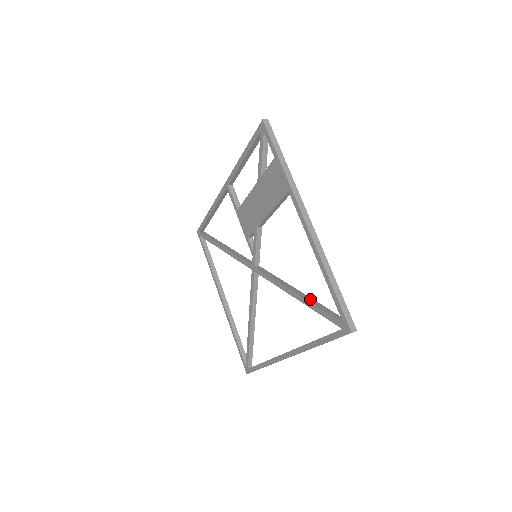
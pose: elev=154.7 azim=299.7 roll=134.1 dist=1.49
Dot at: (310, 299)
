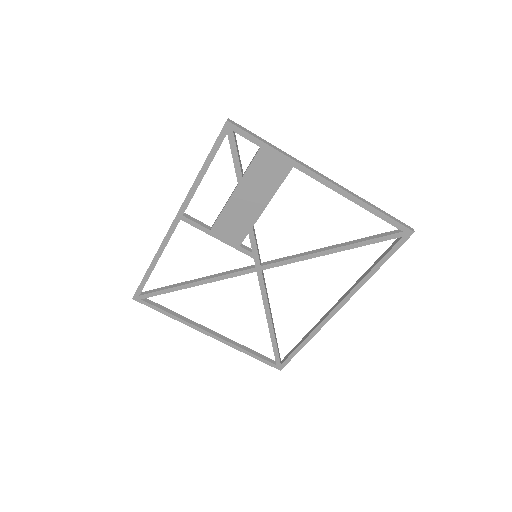
Dot at: (351, 242)
